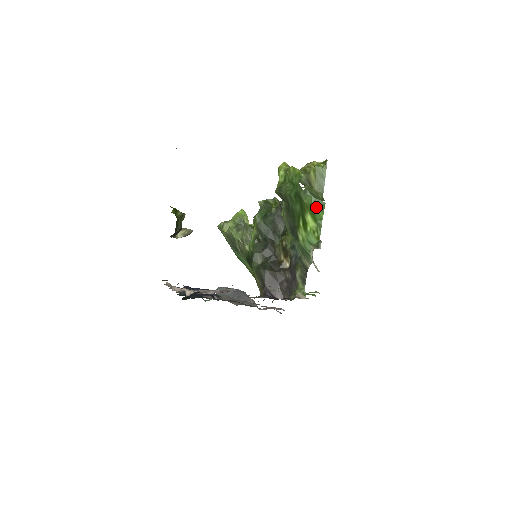
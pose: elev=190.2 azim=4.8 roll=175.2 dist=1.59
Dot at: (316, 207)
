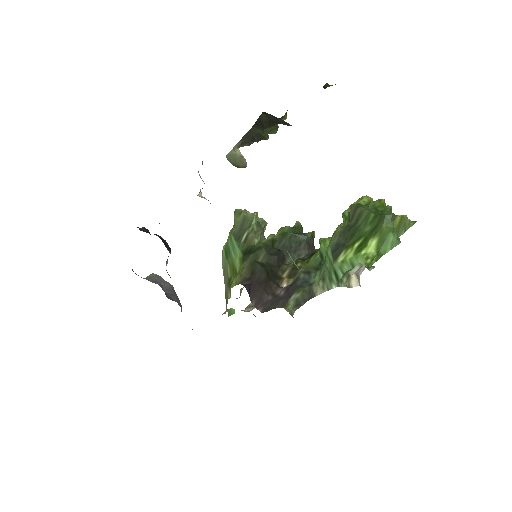
Dot at: (390, 238)
